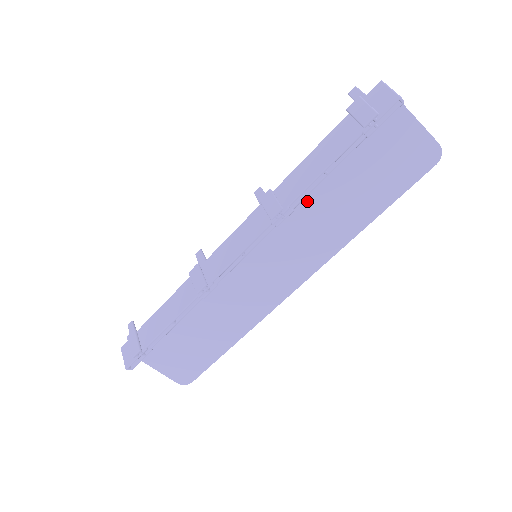
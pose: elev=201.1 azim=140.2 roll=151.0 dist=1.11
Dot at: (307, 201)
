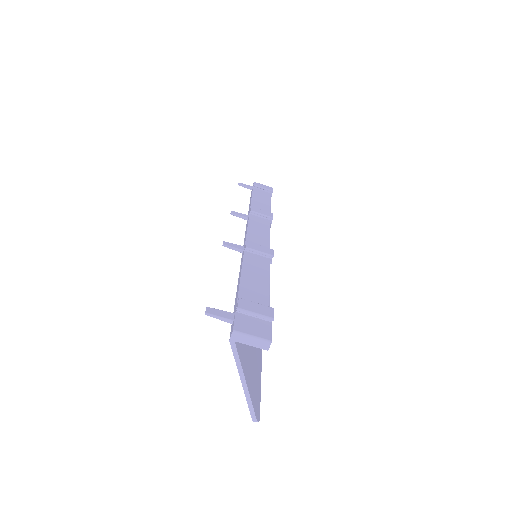
Dot at: occluded
